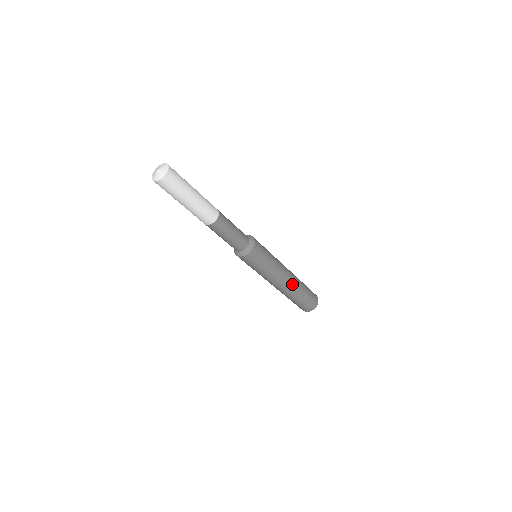
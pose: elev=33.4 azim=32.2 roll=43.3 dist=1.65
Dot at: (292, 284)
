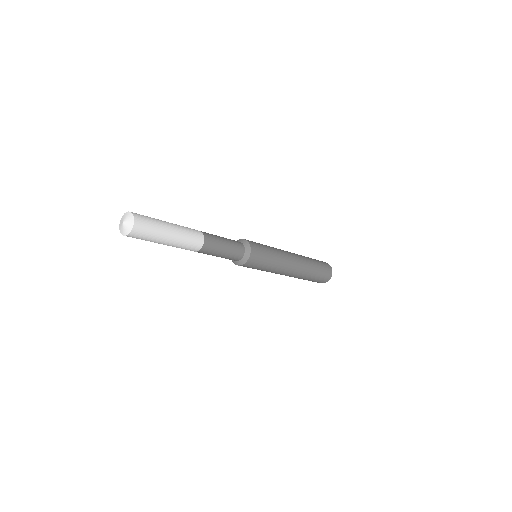
Dot at: (301, 262)
